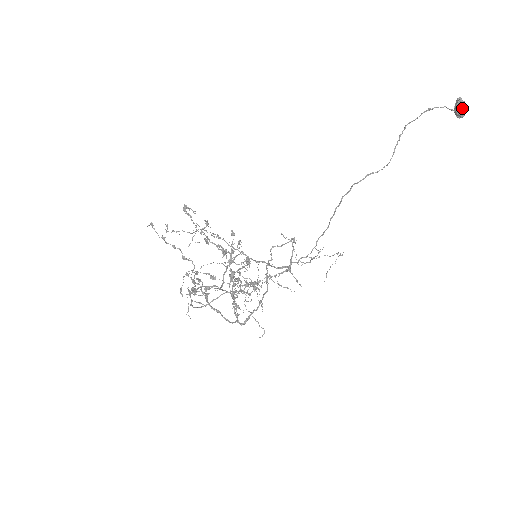
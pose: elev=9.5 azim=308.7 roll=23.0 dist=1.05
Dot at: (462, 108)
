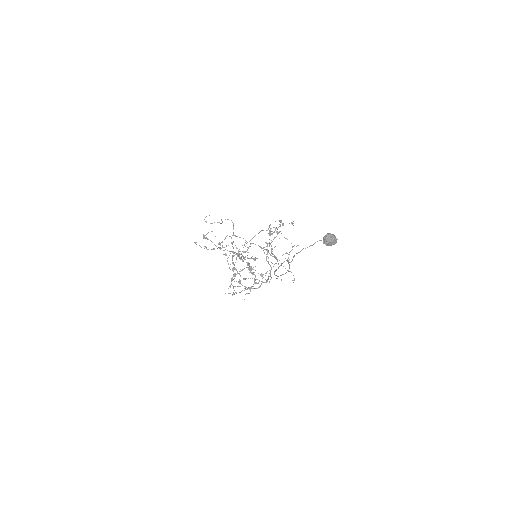
Dot at: (329, 245)
